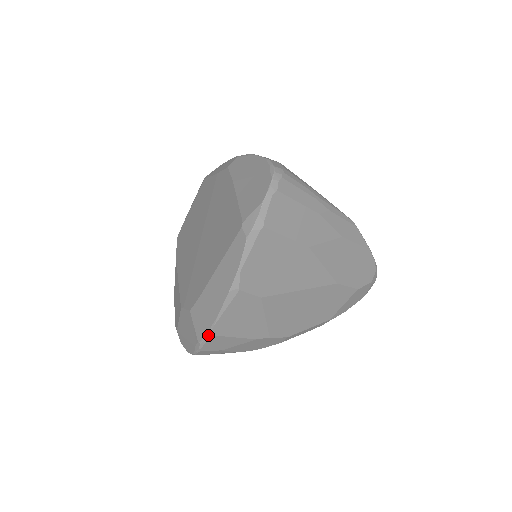
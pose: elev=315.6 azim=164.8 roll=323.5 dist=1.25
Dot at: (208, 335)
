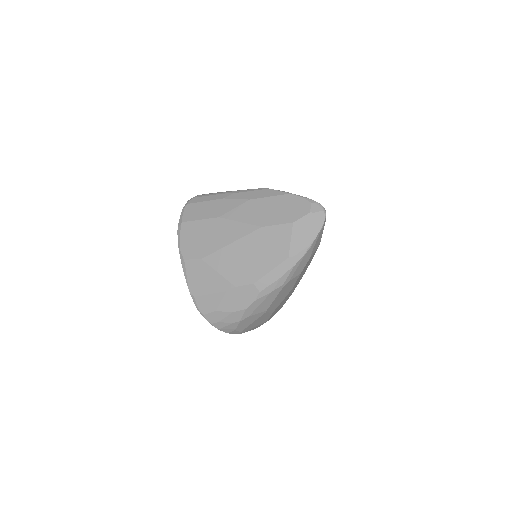
Dot at: (192, 298)
